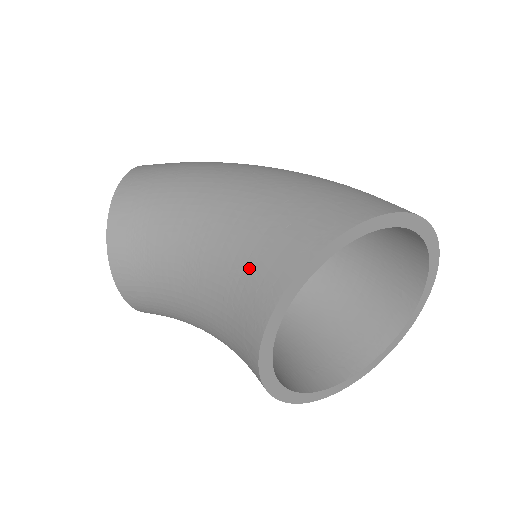
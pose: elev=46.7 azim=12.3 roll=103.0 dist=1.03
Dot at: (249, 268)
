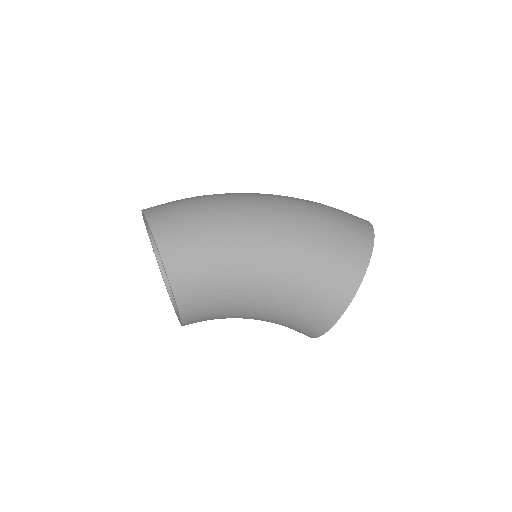
Dot at: (313, 304)
